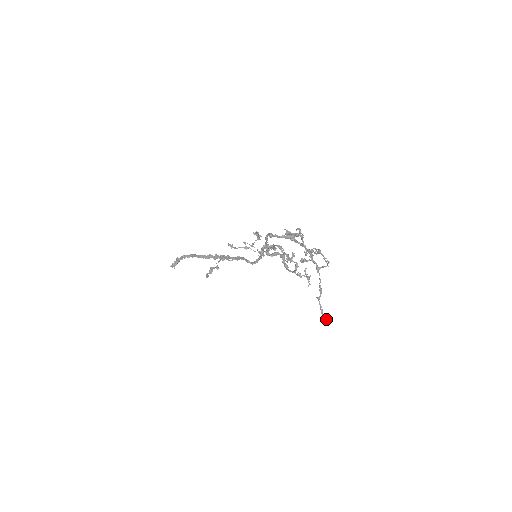
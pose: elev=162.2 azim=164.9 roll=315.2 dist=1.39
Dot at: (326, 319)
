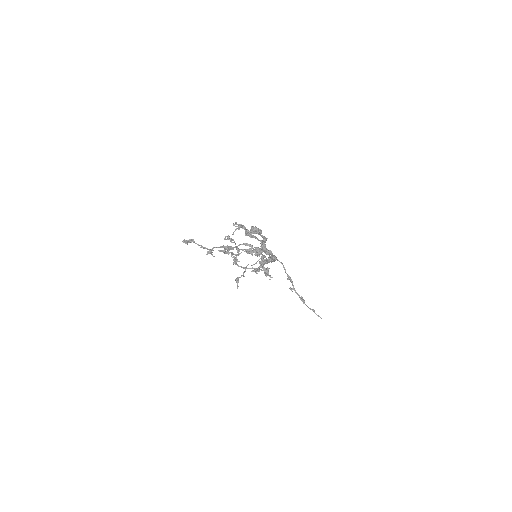
Dot at: (312, 309)
